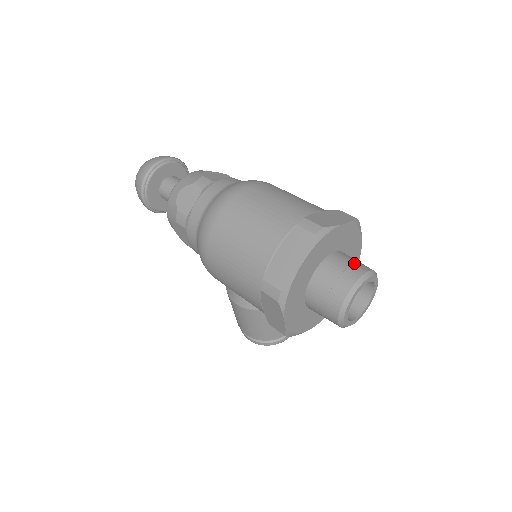
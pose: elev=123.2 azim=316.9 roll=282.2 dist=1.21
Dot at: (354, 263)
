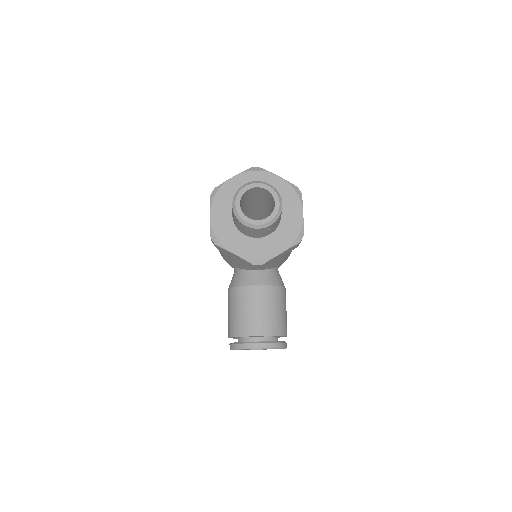
Dot at: occluded
